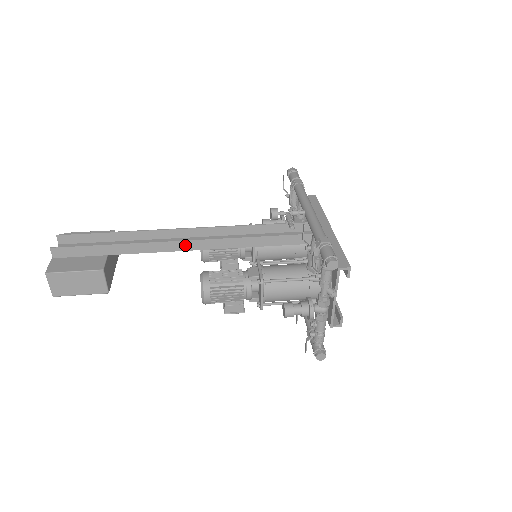
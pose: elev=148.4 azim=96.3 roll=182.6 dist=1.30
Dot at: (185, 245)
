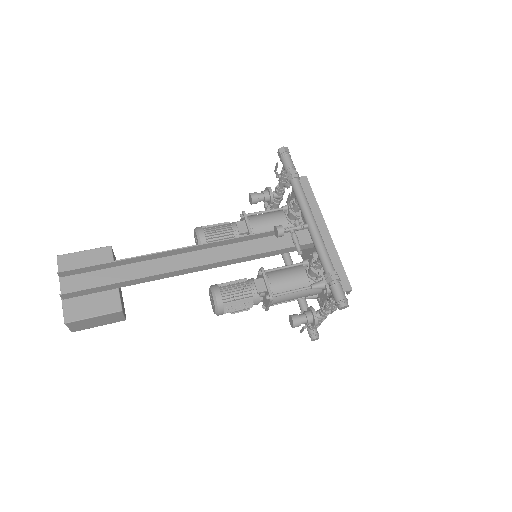
Dot at: (195, 269)
